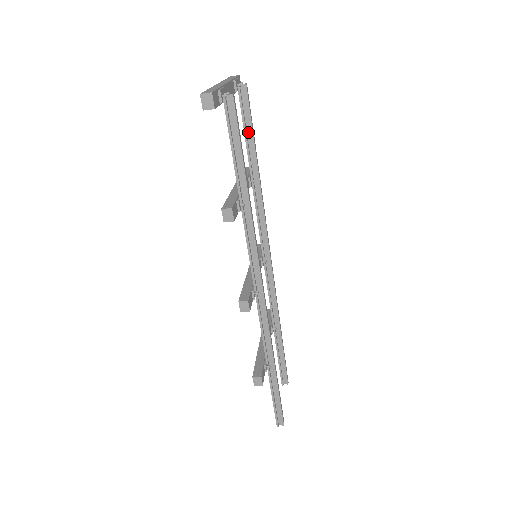
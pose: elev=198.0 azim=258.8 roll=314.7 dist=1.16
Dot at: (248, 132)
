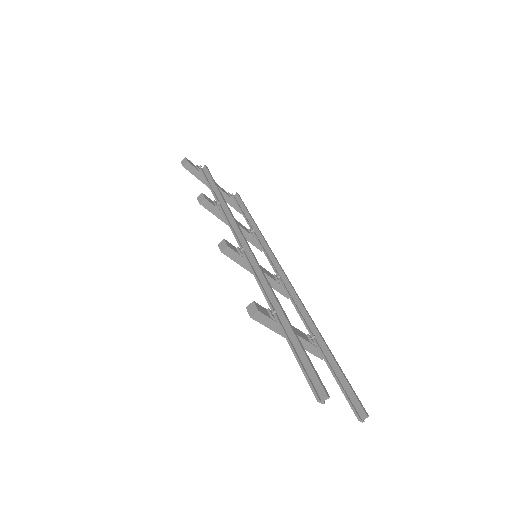
Dot at: (244, 211)
